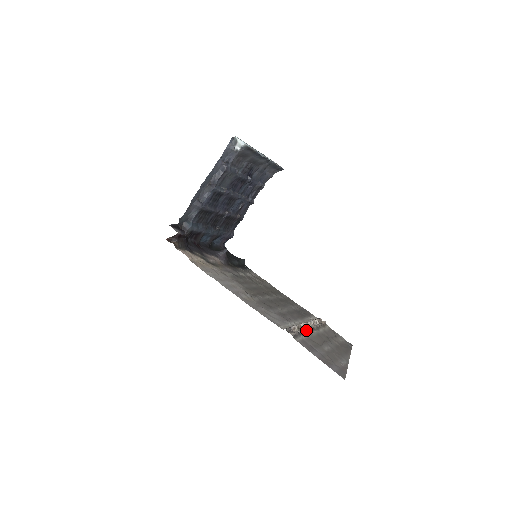
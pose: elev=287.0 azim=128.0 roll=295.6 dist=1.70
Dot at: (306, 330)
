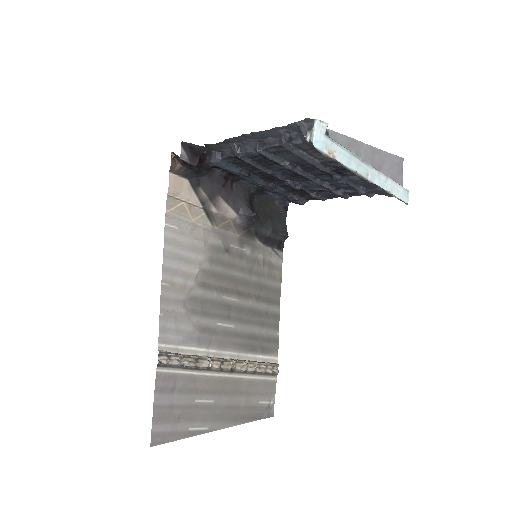
Dot at: (209, 367)
